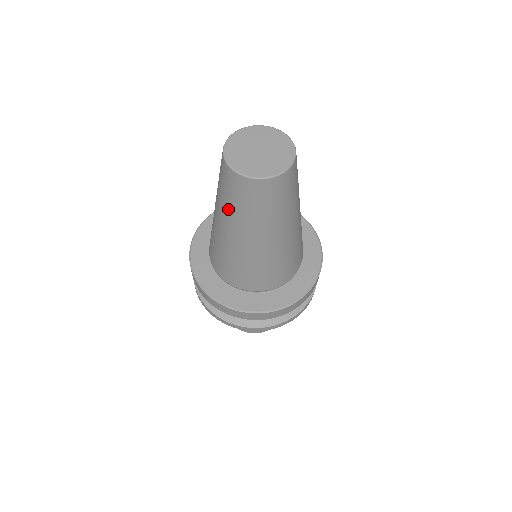
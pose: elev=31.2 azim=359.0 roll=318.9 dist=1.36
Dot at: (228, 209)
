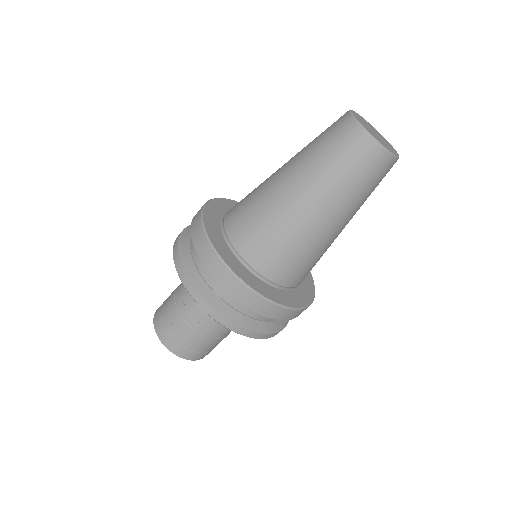
Dot at: (351, 194)
